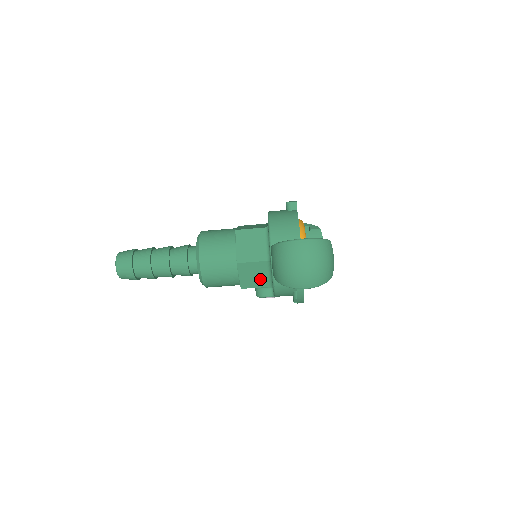
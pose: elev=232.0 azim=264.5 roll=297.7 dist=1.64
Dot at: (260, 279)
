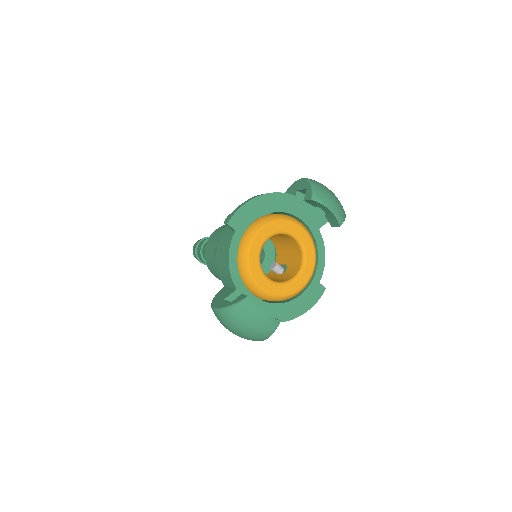
Dot at: occluded
